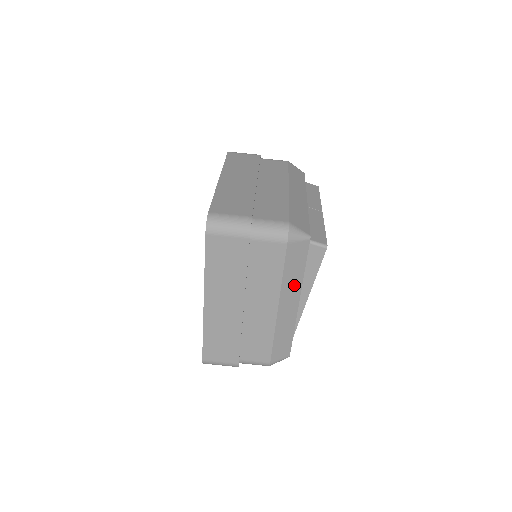
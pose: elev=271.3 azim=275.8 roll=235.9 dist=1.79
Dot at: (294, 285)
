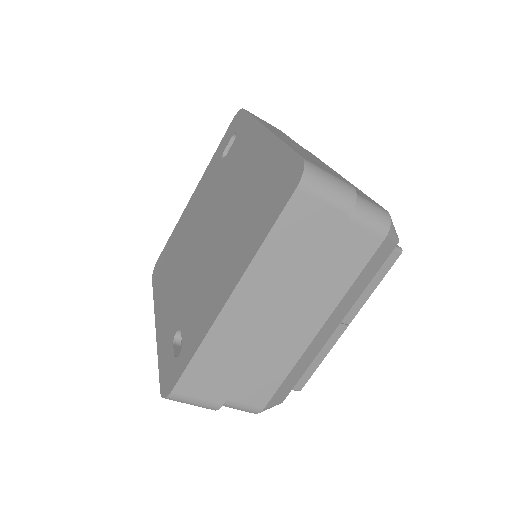
Dot at: occluded
